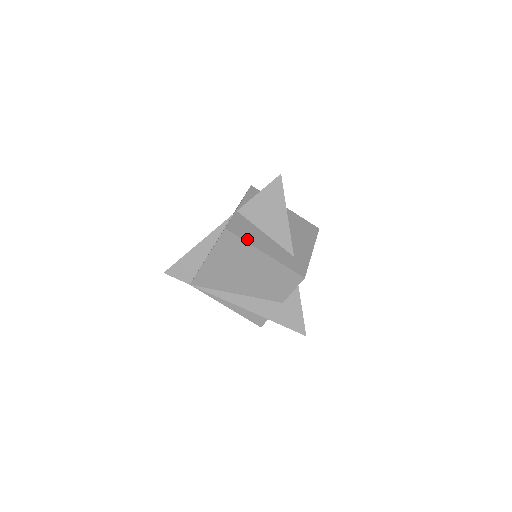
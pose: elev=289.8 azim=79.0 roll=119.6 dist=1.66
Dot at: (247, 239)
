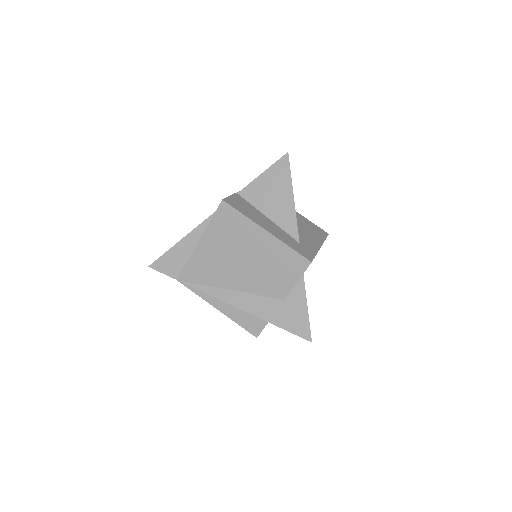
Dot at: (247, 214)
